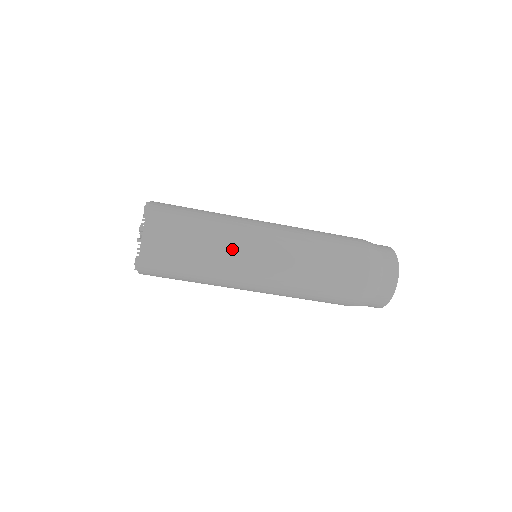
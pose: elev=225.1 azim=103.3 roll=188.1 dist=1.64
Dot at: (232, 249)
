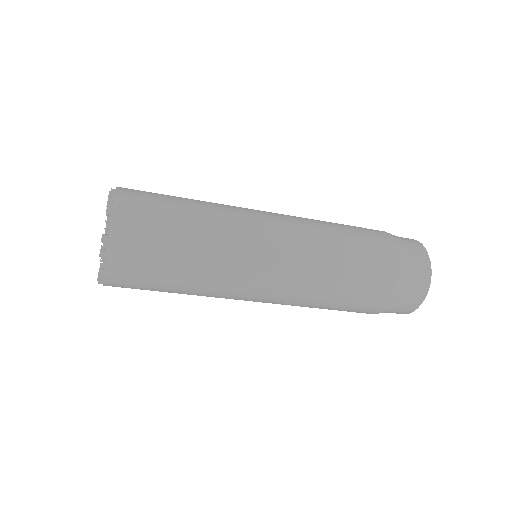
Dot at: (217, 296)
